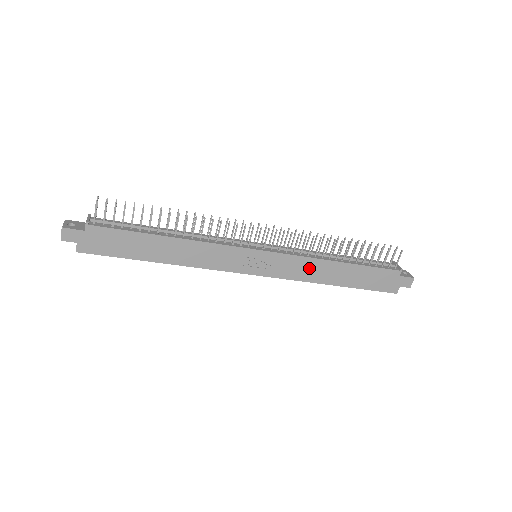
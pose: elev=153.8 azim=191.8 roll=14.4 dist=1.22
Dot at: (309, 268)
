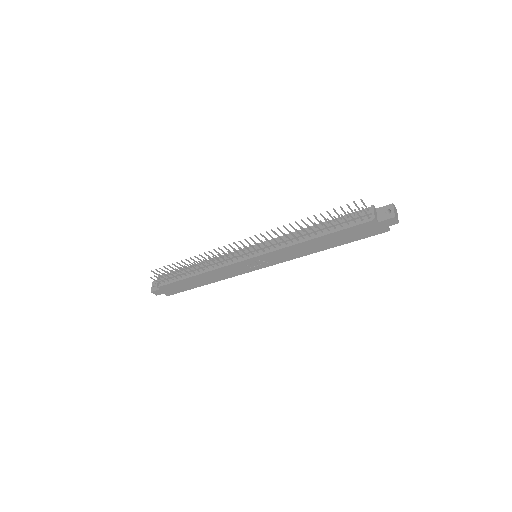
Dot at: (294, 251)
